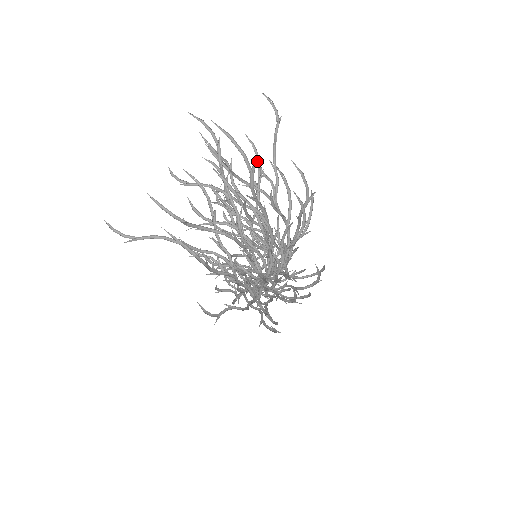
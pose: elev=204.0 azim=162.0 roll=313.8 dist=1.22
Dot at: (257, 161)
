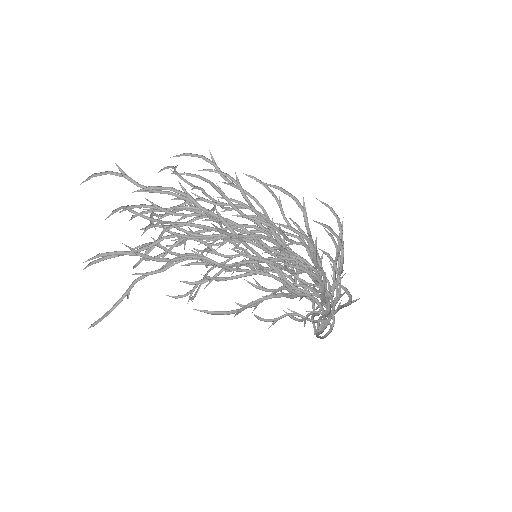
Dot at: (185, 200)
